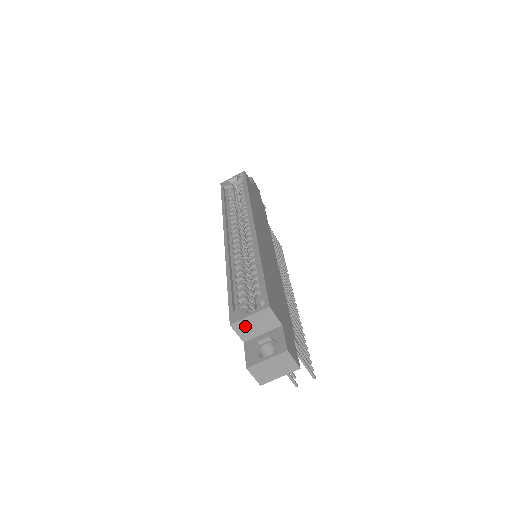
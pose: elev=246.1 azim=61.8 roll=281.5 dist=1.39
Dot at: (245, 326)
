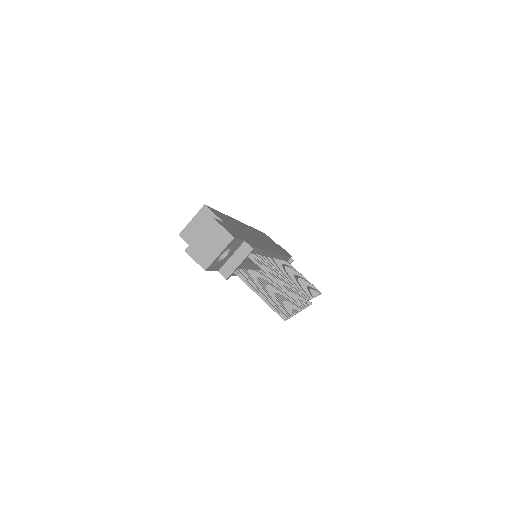
Dot at: (191, 233)
